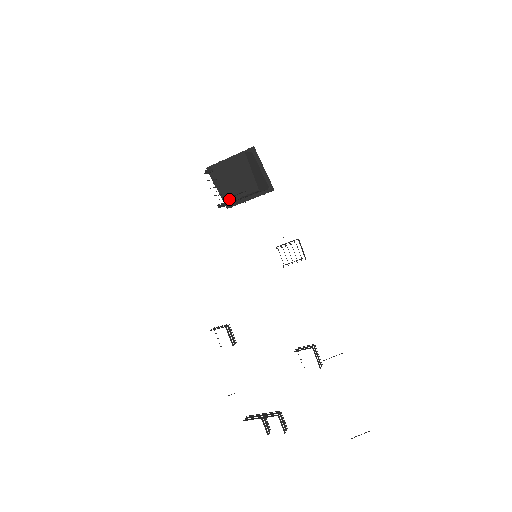
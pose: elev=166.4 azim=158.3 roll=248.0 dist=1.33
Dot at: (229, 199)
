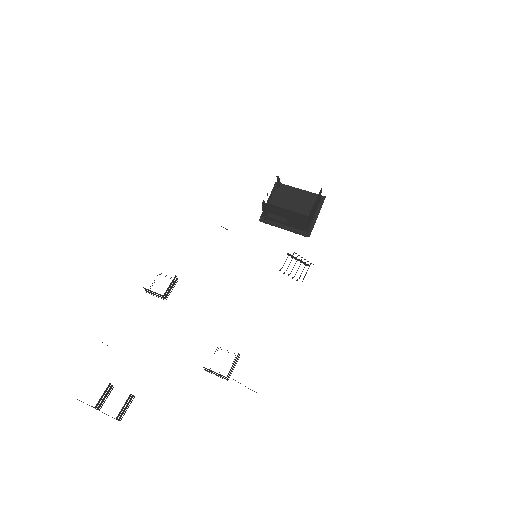
Dot at: (270, 214)
